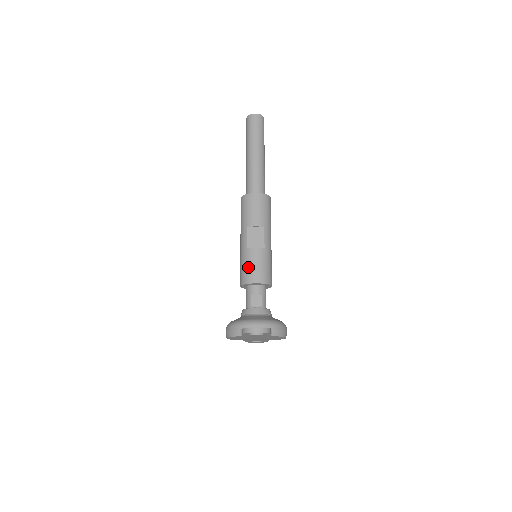
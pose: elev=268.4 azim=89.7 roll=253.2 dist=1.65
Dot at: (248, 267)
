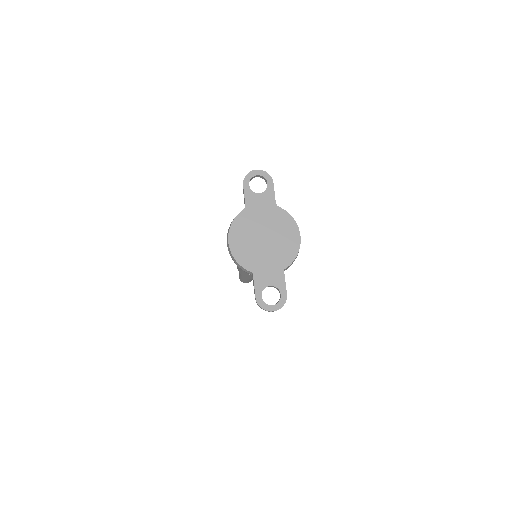
Dot at: occluded
